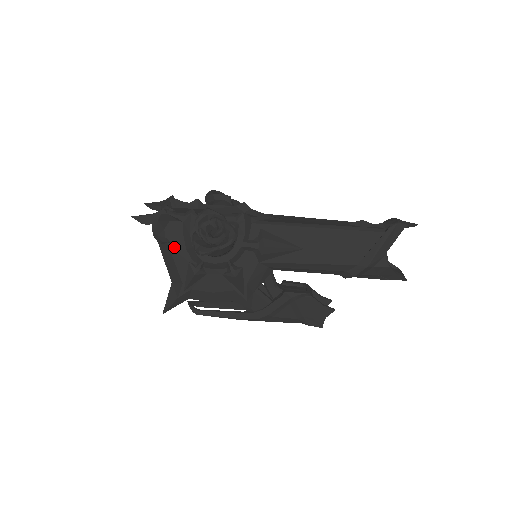
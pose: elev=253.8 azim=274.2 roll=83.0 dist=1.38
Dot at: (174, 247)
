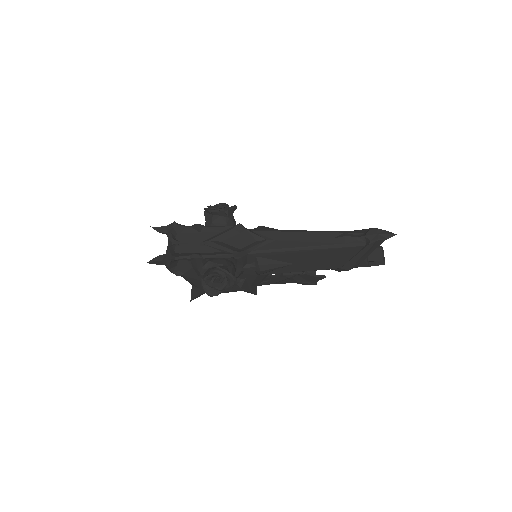
Dot at: (188, 276)
